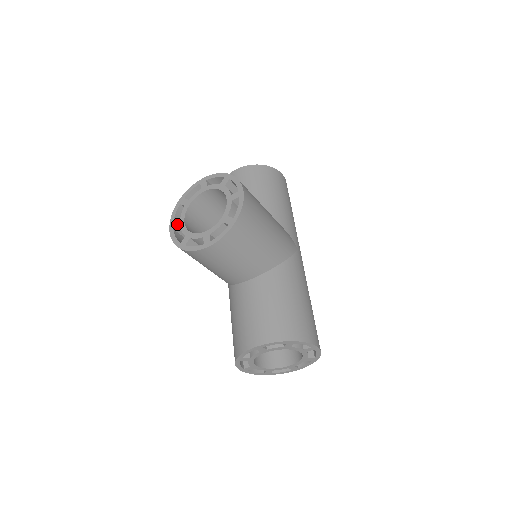
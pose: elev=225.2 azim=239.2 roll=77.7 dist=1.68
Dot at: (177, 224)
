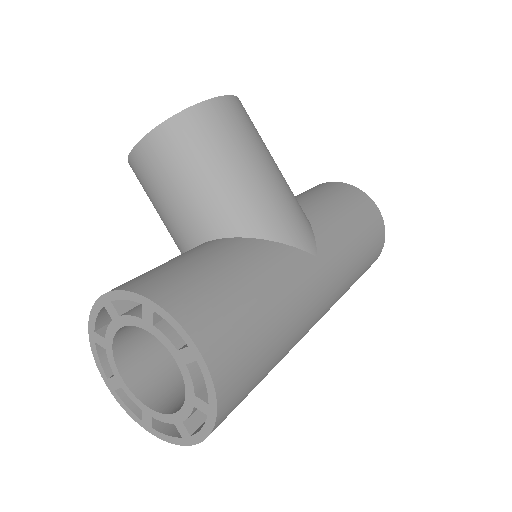
Dot at: occluded
